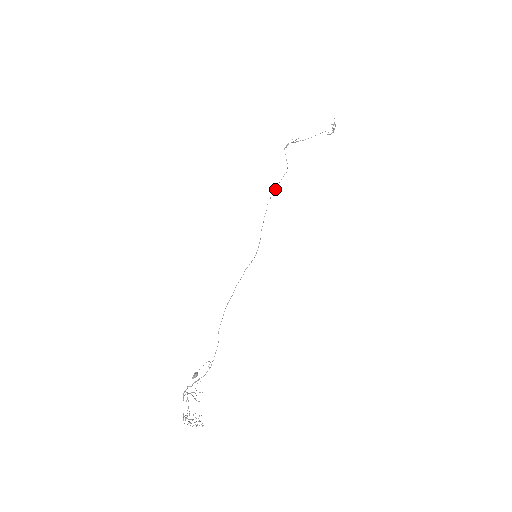
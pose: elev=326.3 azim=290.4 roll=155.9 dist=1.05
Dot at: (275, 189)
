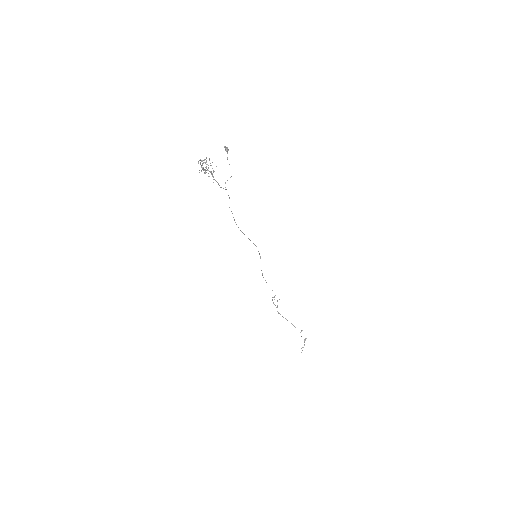
Dot at: occluded
